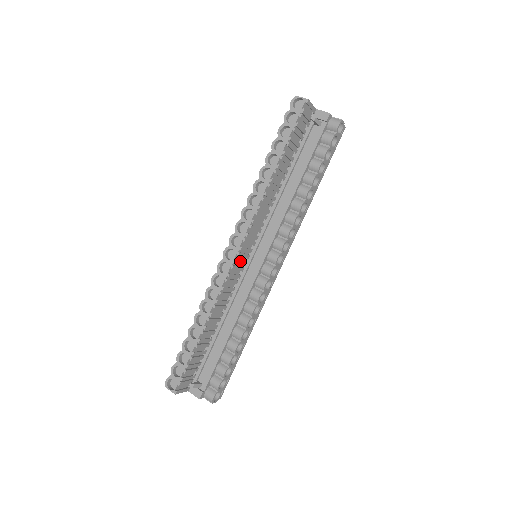
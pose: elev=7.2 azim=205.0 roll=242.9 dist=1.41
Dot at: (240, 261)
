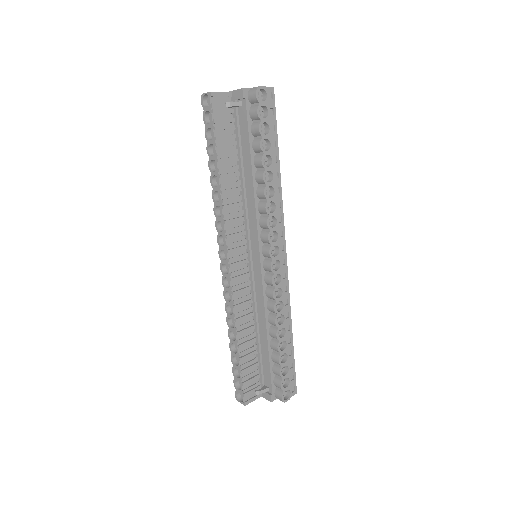
Dot at: (238, 270)
